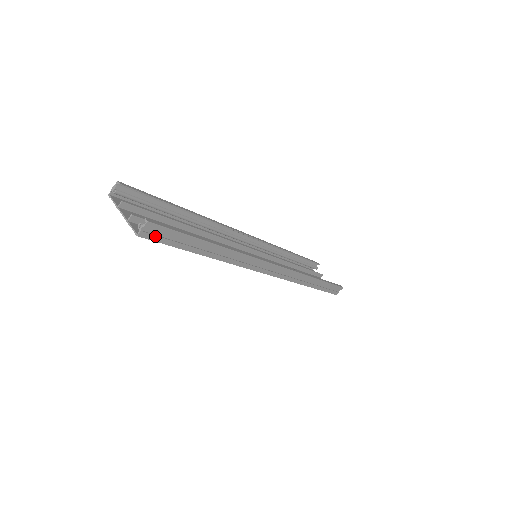
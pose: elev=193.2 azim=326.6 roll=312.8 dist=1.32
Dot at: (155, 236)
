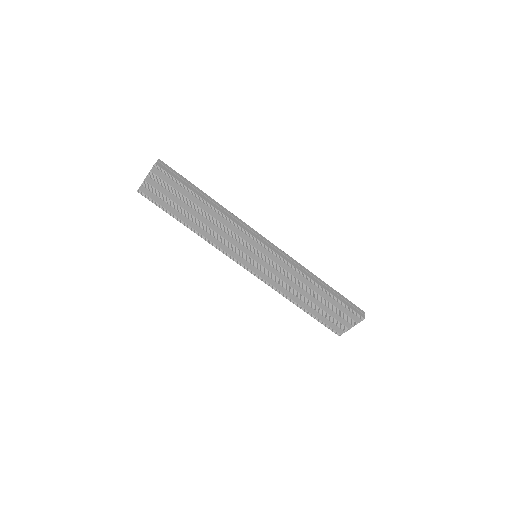
Dot at: (166, 169)
